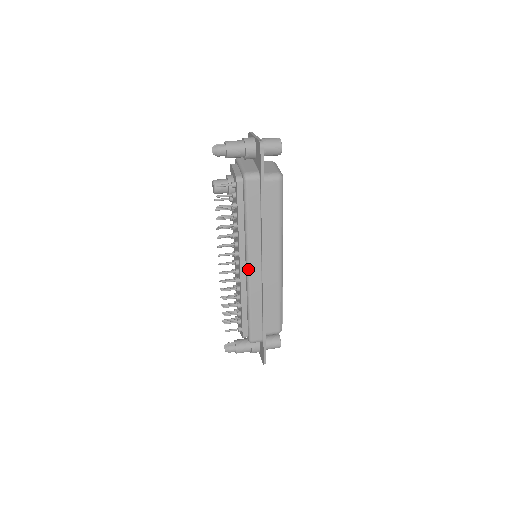
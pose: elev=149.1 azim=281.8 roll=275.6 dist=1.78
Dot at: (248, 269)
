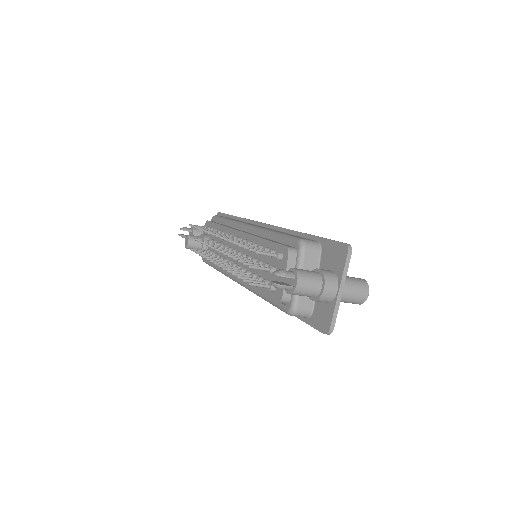
Dot at: (249, 225)
